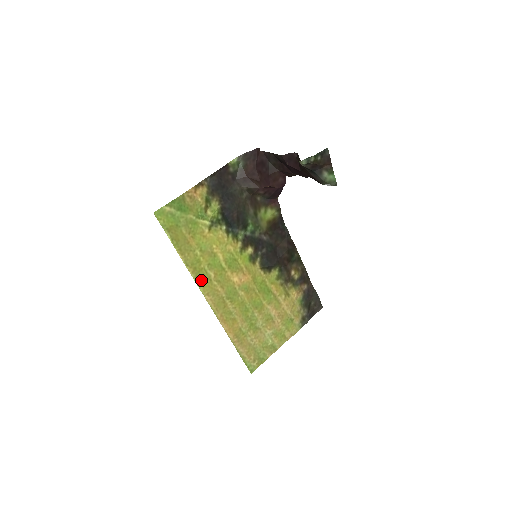
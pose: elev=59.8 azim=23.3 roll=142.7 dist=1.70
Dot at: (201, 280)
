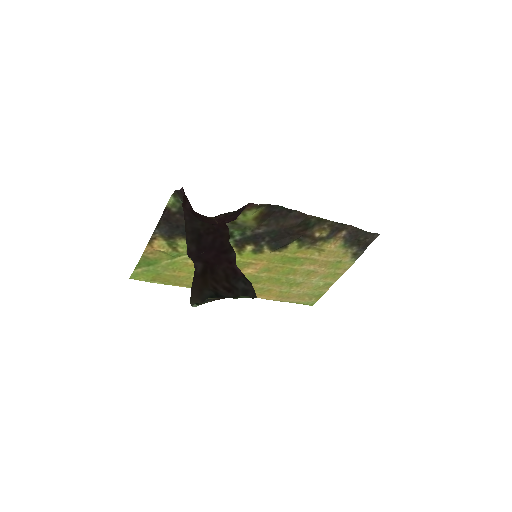
Dot at: occluded
